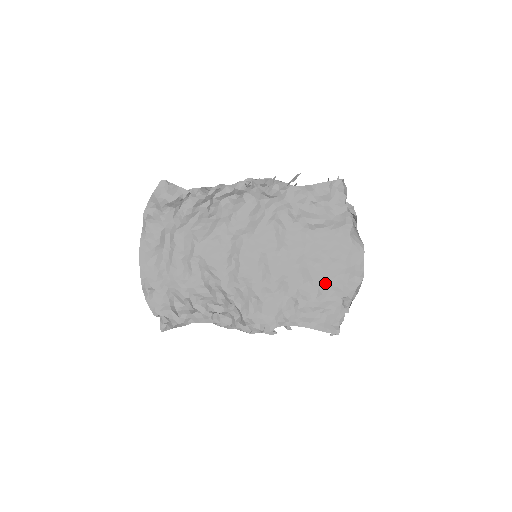
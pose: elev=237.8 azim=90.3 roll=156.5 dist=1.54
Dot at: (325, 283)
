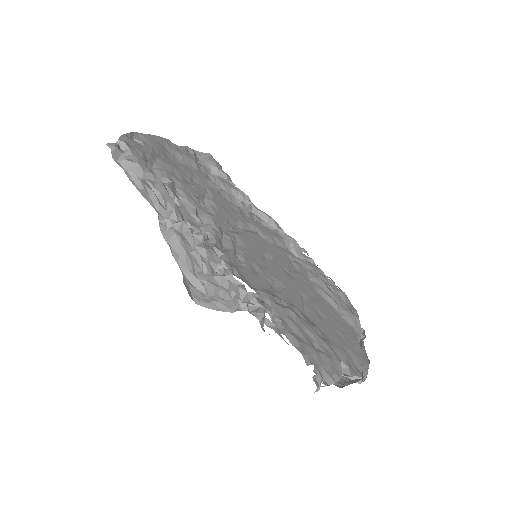
Dot at: (324, 334)
